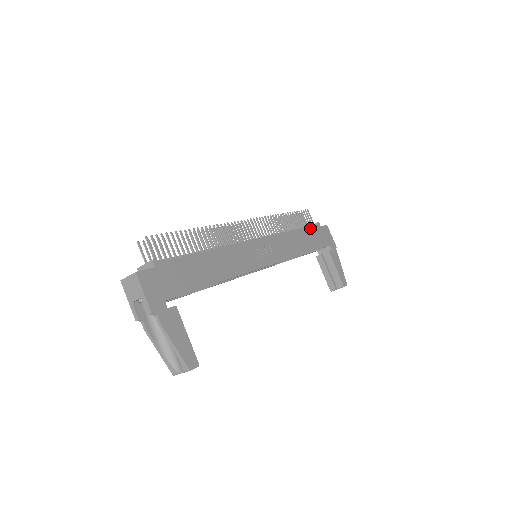
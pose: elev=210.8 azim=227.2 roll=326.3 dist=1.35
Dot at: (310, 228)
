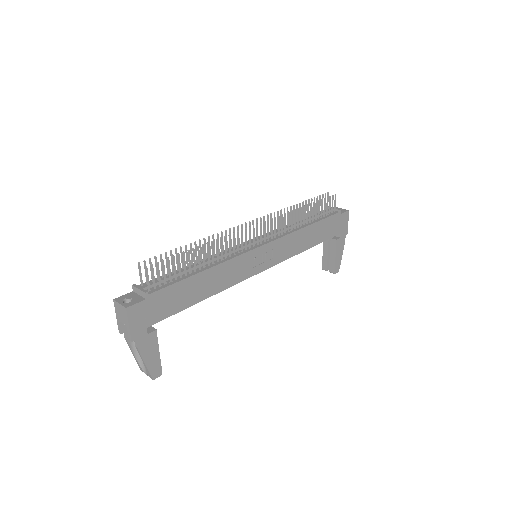
Dot at: (327, 219)
